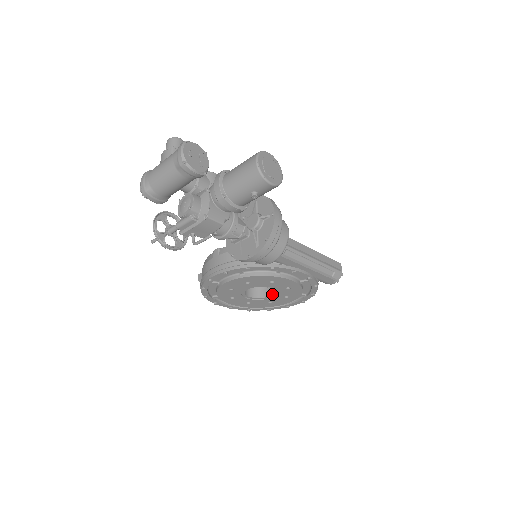
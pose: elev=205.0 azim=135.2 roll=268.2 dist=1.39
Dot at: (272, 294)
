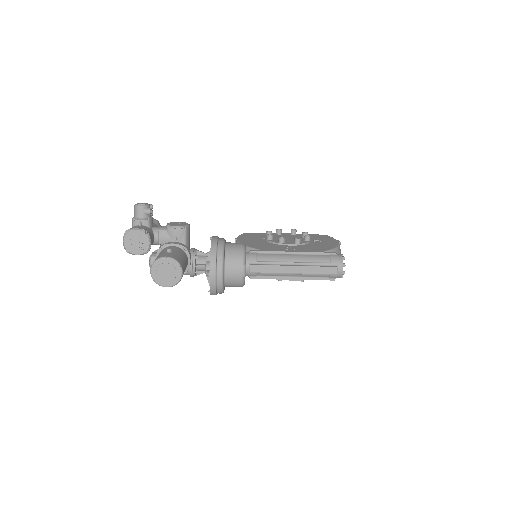
Dot at: occluded
